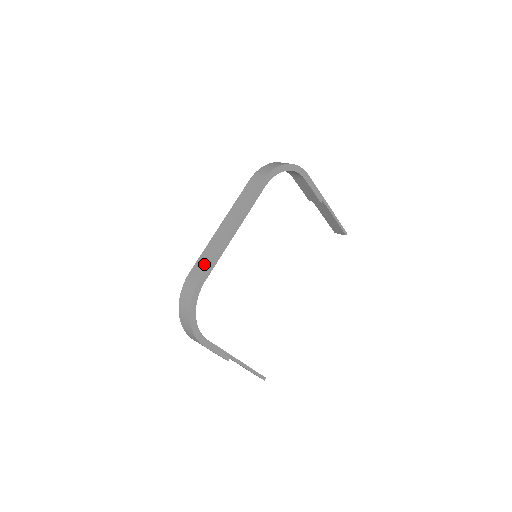
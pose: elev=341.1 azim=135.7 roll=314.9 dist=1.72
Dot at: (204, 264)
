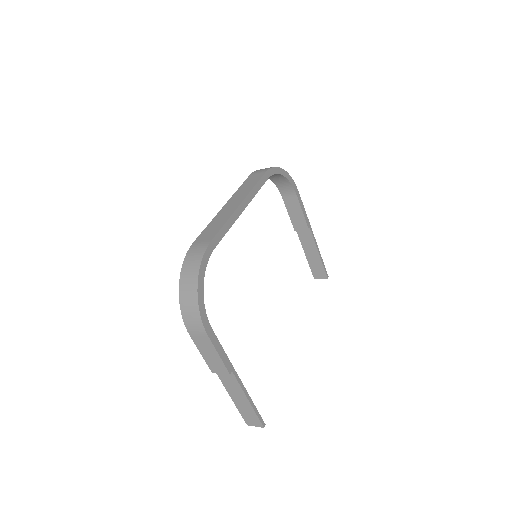
Dot at: (213, 231)
